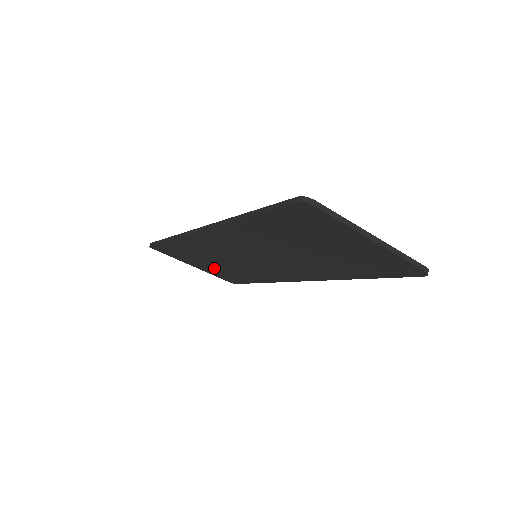
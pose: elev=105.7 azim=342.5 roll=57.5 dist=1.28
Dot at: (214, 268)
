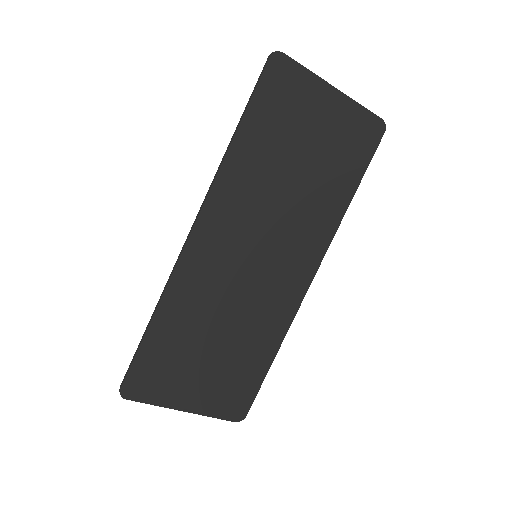
Dot at: (213, 377)
